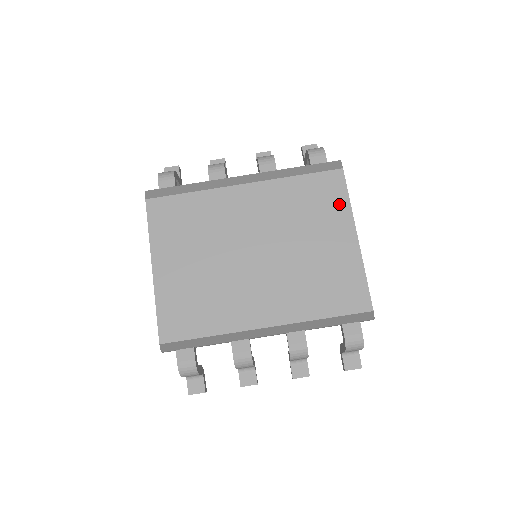
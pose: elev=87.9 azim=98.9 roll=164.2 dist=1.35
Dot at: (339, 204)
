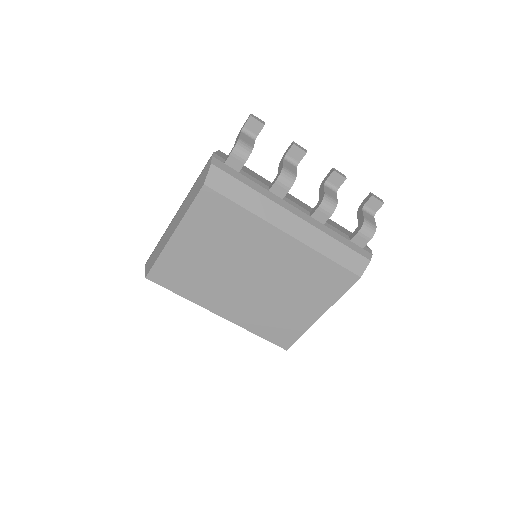
Dot at: (332, 294)
